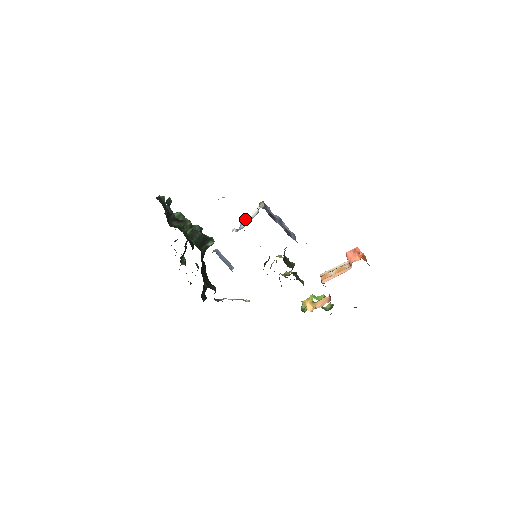
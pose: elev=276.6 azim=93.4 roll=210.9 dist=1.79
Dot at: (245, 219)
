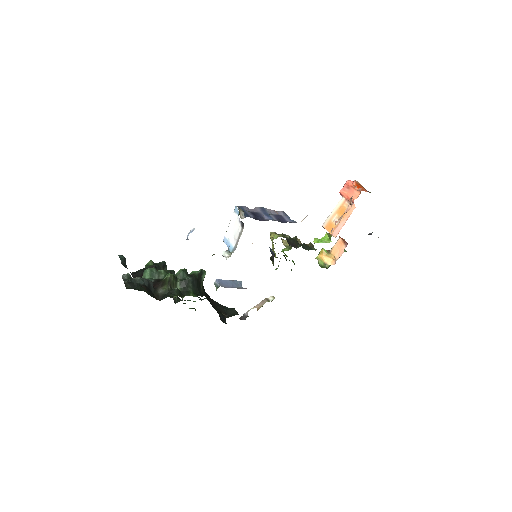
Dot at: (227, 234)
